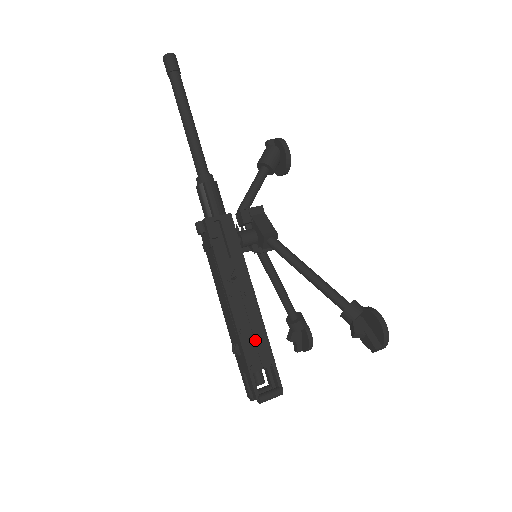
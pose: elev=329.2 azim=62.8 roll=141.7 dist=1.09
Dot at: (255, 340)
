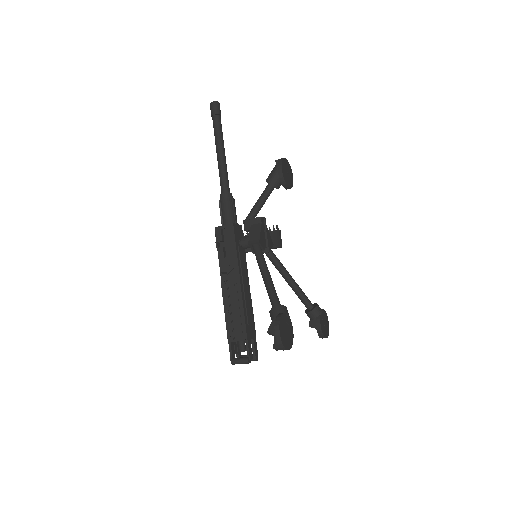
Dot at: (235, 319)
